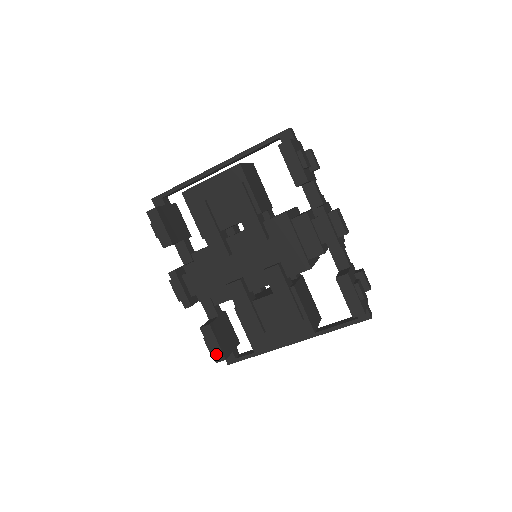
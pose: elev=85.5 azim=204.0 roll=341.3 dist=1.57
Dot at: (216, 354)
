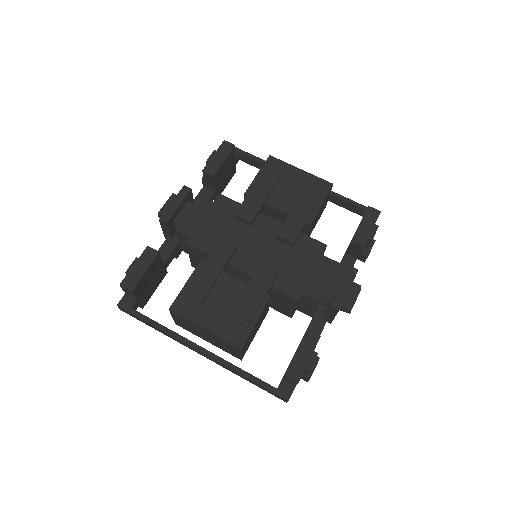
Dot at: (131, 278)
